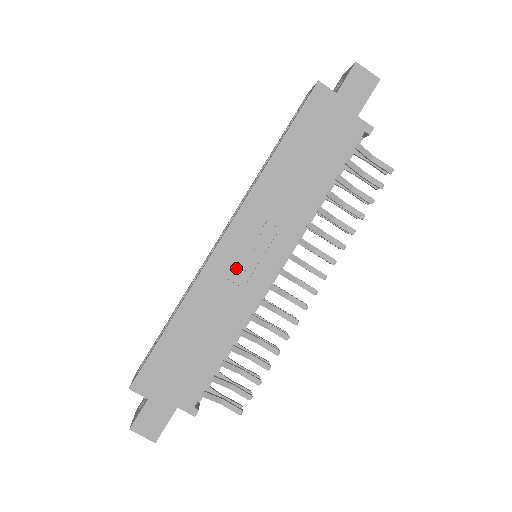
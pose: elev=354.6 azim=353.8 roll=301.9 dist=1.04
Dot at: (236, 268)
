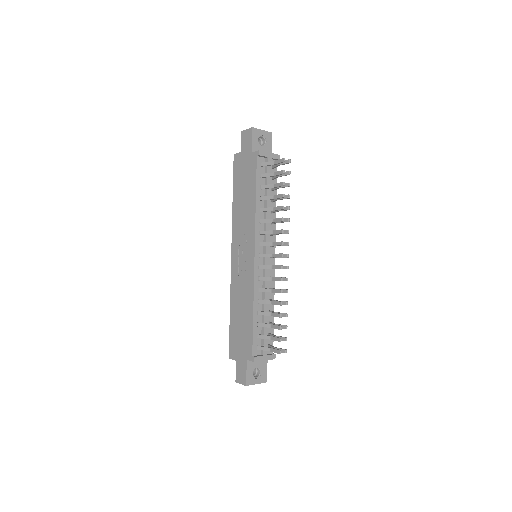
Dot at: (240, 267)
